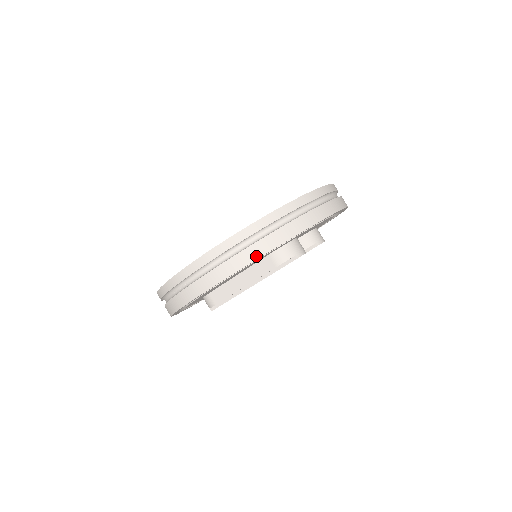
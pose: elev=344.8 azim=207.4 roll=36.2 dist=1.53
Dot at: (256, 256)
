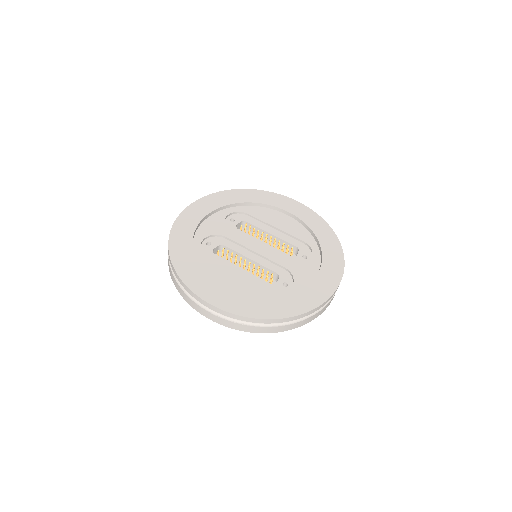
Dot at: (258, 332)
